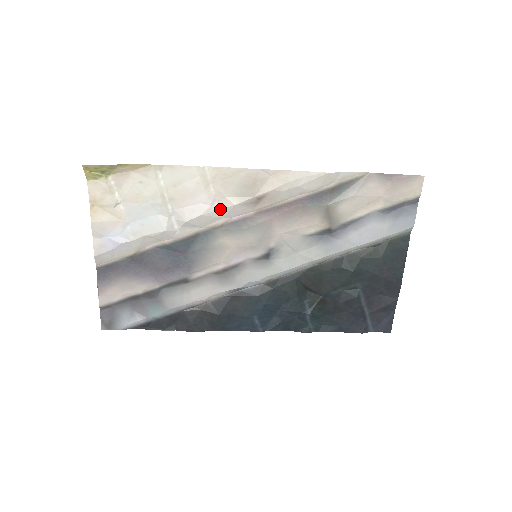
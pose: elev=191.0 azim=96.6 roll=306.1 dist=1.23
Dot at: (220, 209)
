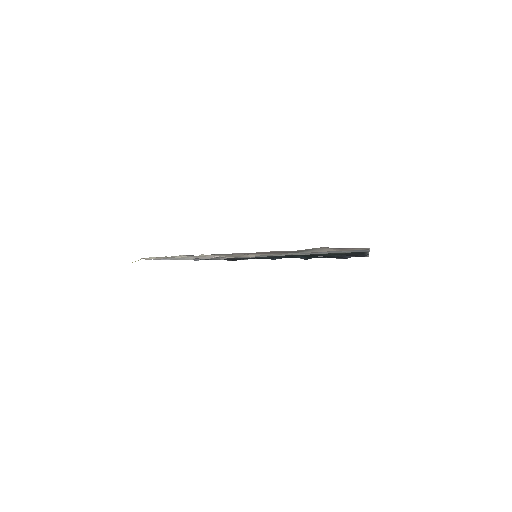
Dot at: occluded
